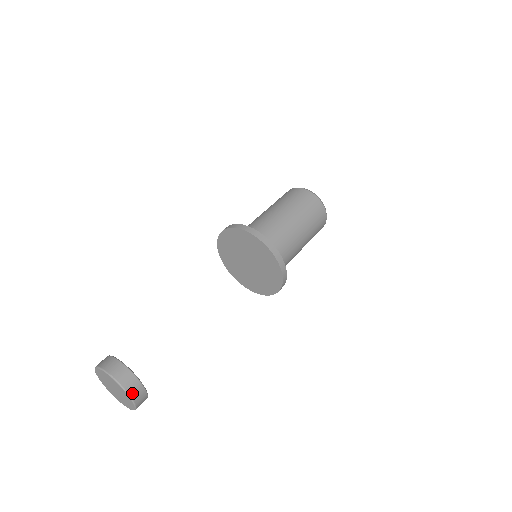
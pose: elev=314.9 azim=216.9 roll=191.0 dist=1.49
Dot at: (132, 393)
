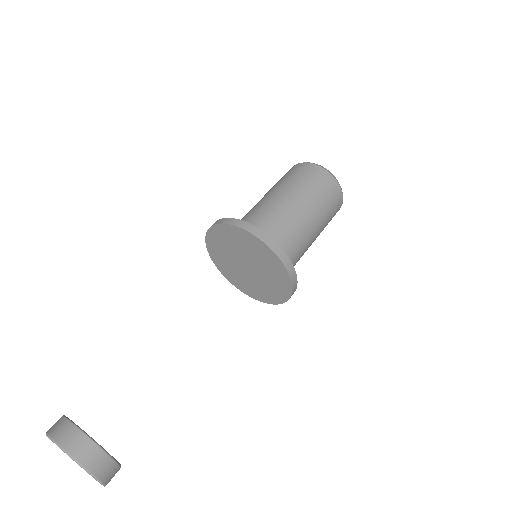
Dot at: occluded
